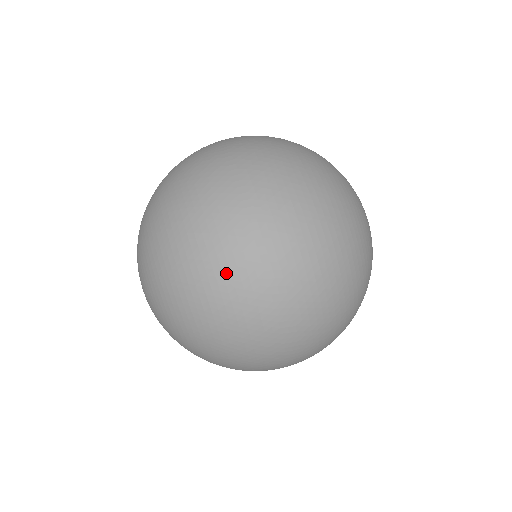
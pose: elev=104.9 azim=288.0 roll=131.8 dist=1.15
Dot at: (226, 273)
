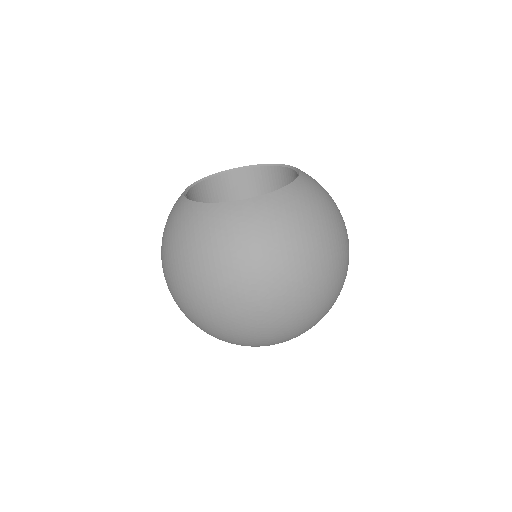
Dot at: occluded
